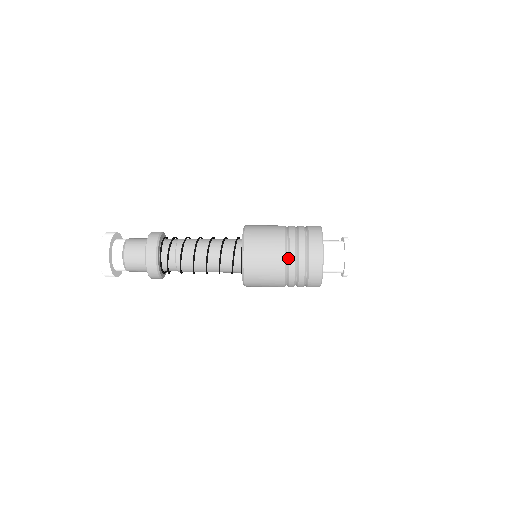
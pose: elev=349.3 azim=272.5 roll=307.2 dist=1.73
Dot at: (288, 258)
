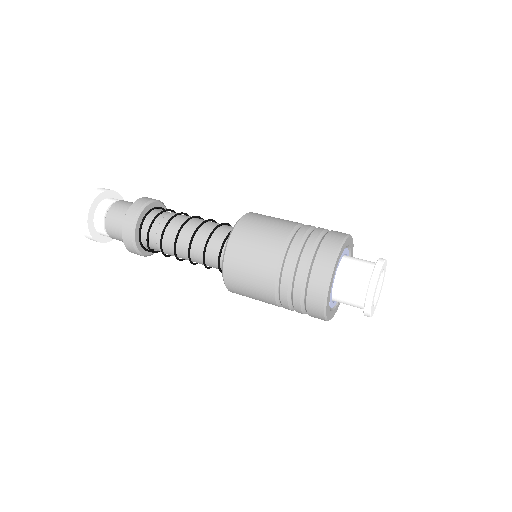
Dot at: (279, 288)
